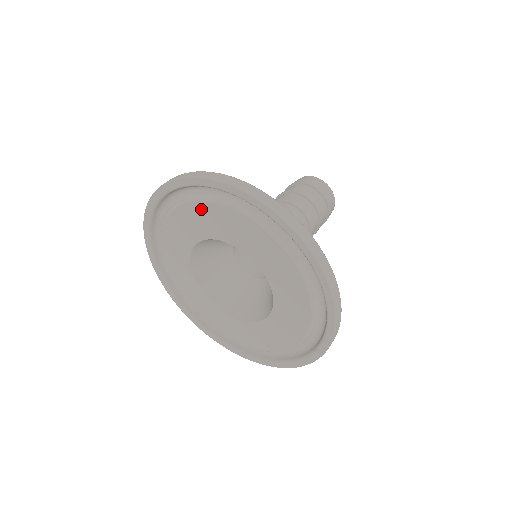
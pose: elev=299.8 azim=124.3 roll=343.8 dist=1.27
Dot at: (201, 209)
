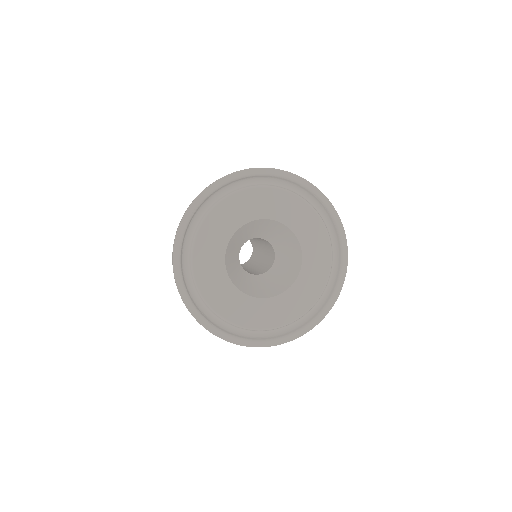
Dot at: (227, 205)
